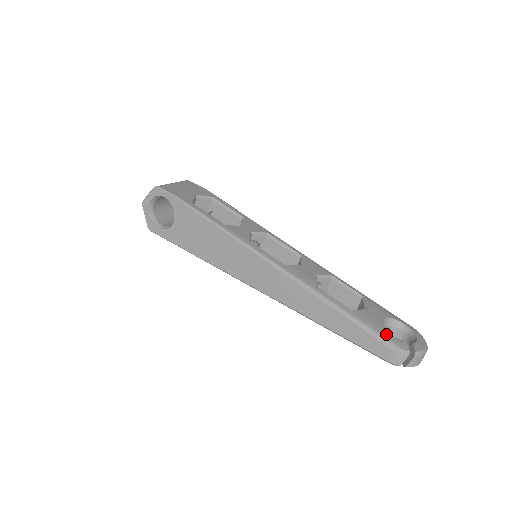
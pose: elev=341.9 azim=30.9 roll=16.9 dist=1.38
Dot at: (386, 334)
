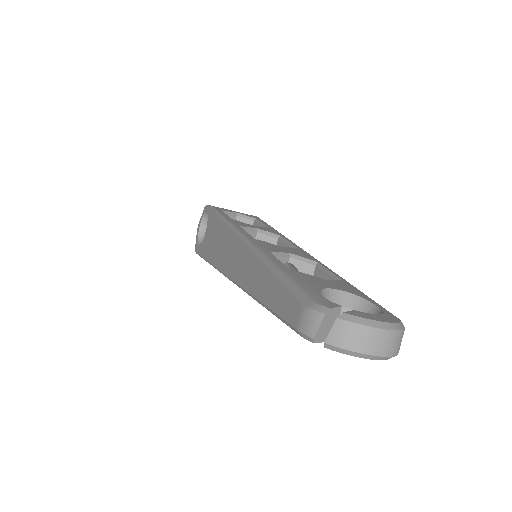
Dot at: (312, 290)
